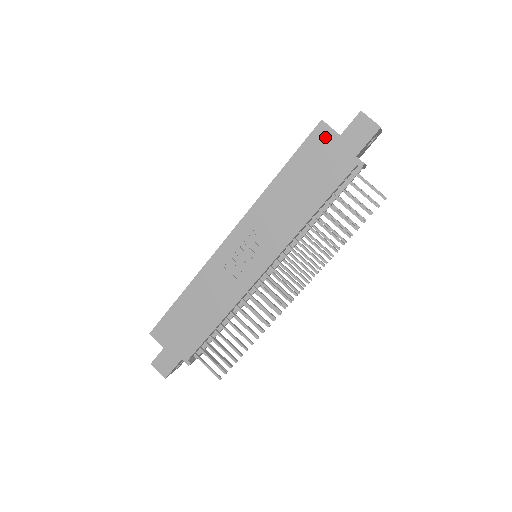
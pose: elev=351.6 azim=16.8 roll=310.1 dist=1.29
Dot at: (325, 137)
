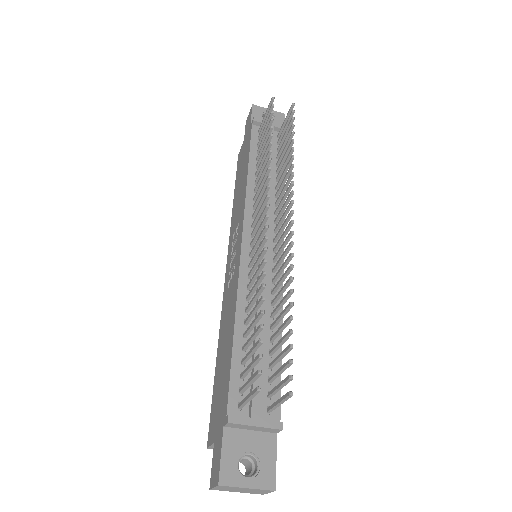
Dot at: (241, 153)
